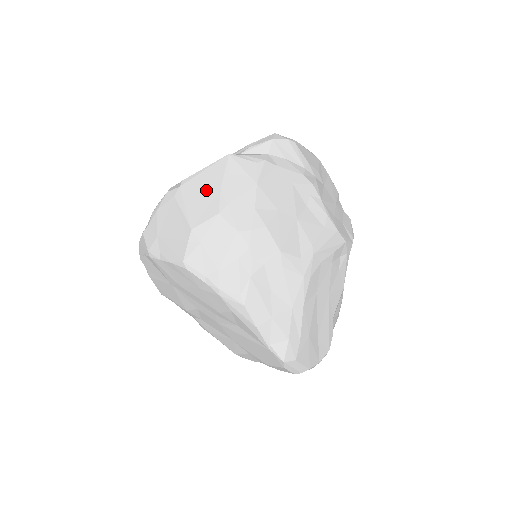
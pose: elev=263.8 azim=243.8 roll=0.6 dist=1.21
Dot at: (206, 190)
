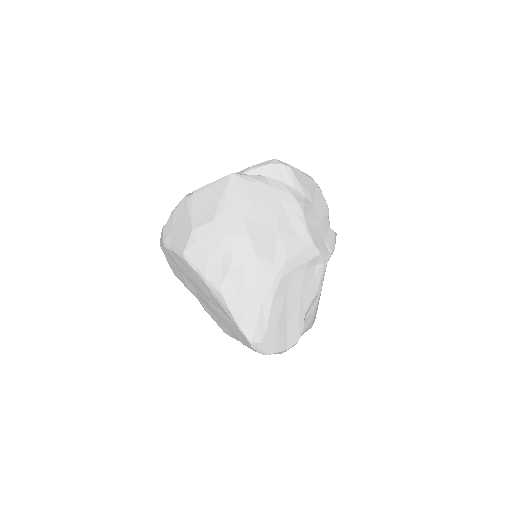
Dot at: (209, 200)
